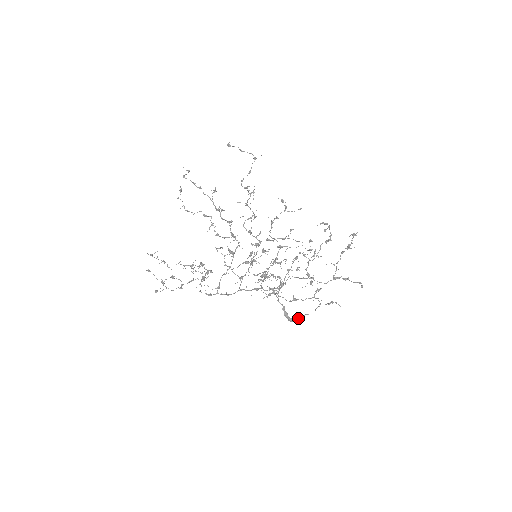
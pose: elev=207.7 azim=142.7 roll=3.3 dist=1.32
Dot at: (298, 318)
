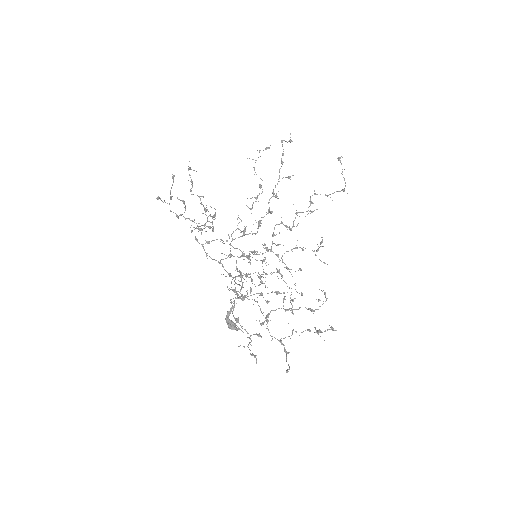
Dot at: (233, 326)
